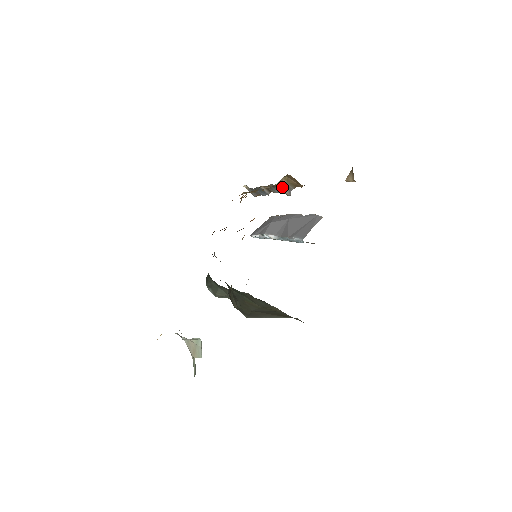
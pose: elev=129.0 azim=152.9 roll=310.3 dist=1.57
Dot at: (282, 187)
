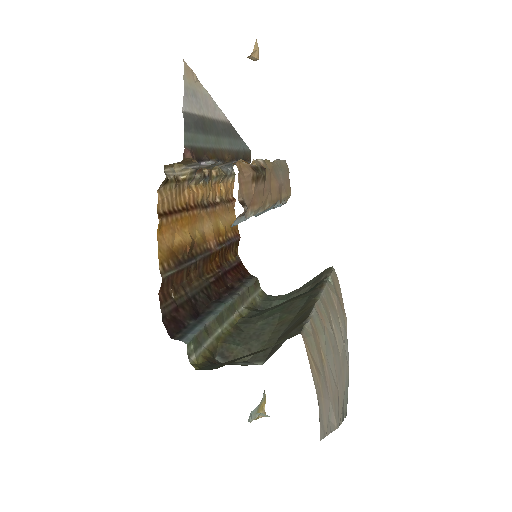
Dot at: (198, 167)
